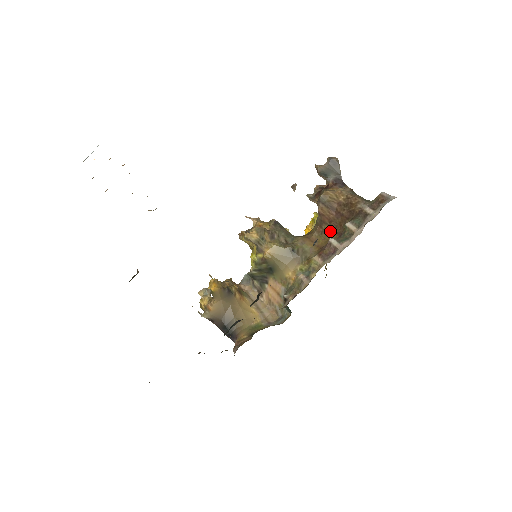
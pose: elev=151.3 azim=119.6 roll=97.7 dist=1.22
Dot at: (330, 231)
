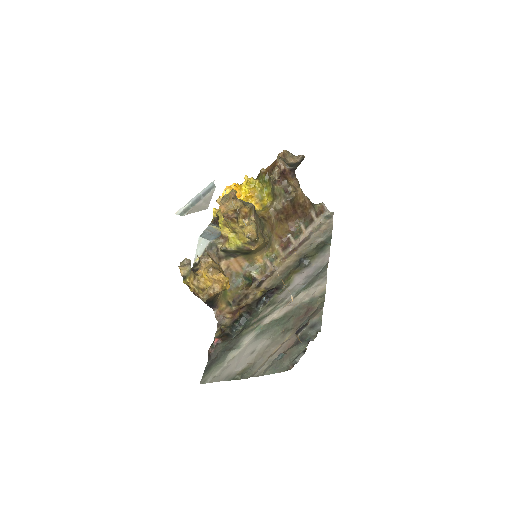
Dot at: (284, 220)
